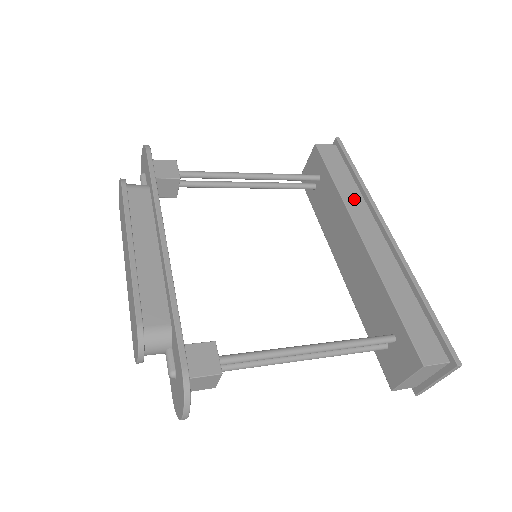
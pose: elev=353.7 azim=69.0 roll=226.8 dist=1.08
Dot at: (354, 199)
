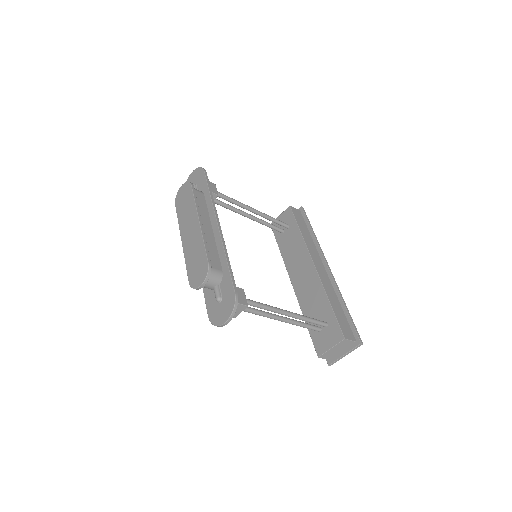
Dot at: (310, 244)
